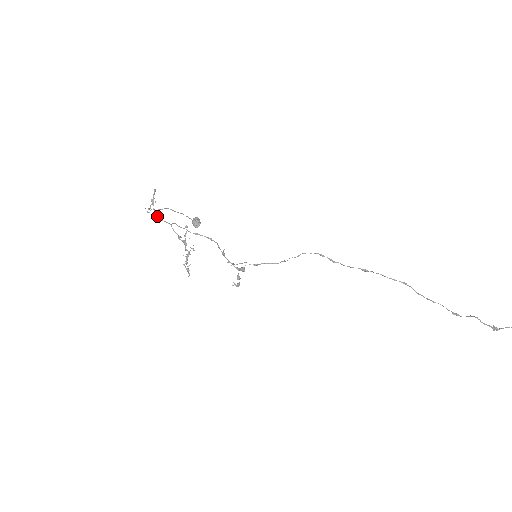
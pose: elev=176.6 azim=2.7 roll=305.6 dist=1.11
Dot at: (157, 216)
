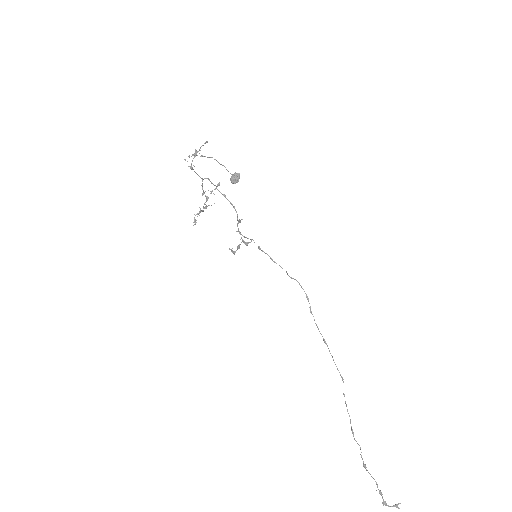
Dot at: occluded
